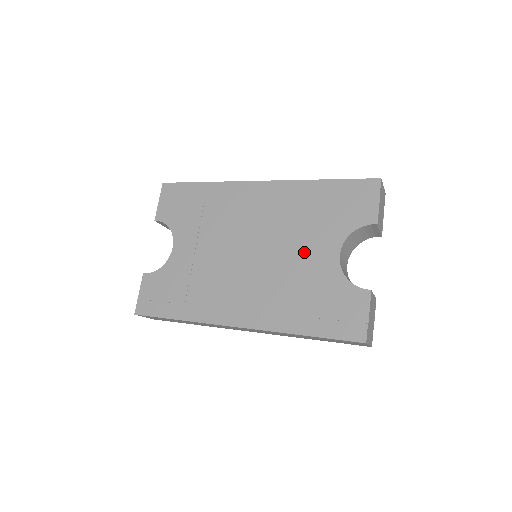
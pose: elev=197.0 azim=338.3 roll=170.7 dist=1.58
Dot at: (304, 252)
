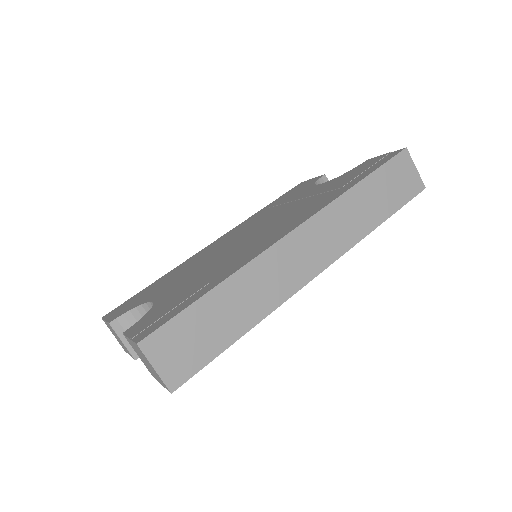
Dot at: (293, 203)
